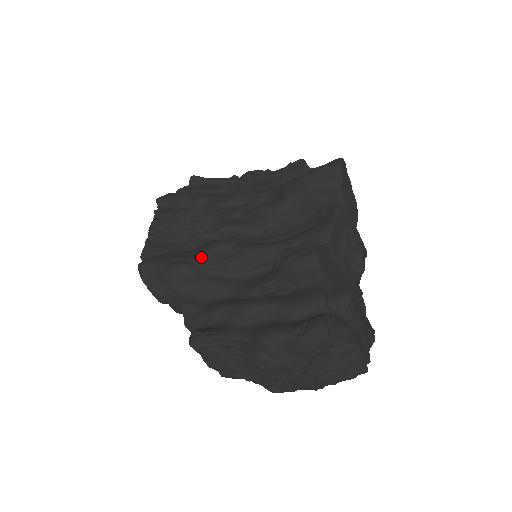
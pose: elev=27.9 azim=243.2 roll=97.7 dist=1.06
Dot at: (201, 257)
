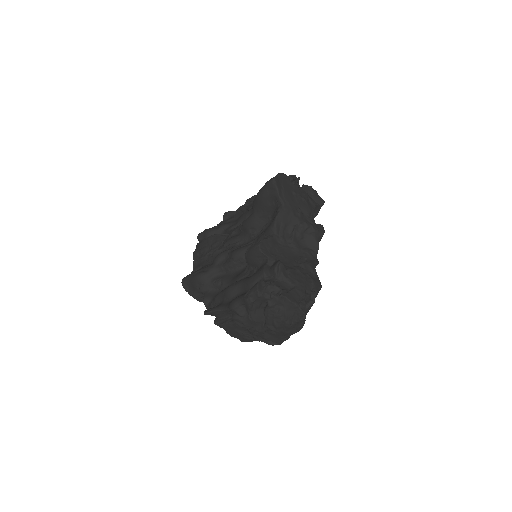
Dot at: (211, 266)
